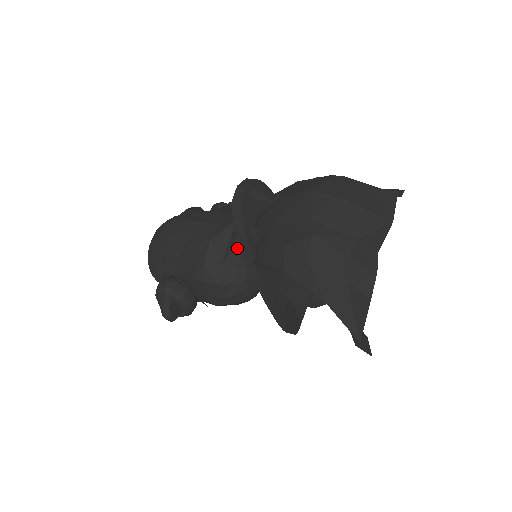
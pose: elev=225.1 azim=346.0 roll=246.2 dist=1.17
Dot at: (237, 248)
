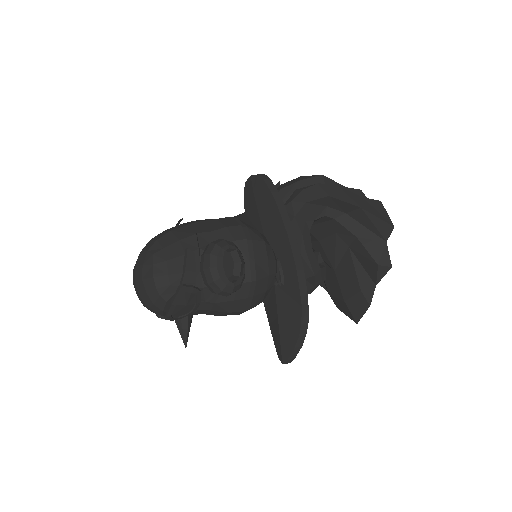
Dot at: occluded
